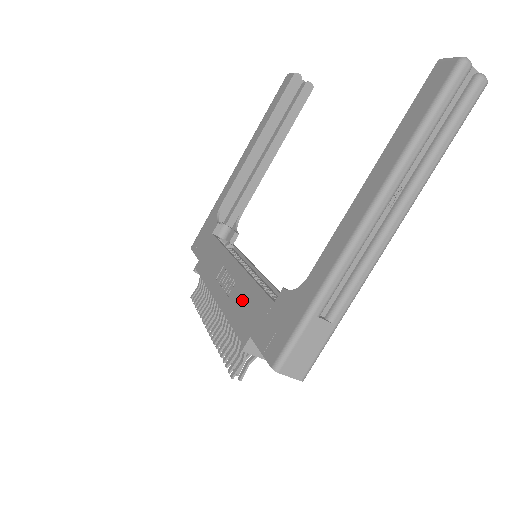
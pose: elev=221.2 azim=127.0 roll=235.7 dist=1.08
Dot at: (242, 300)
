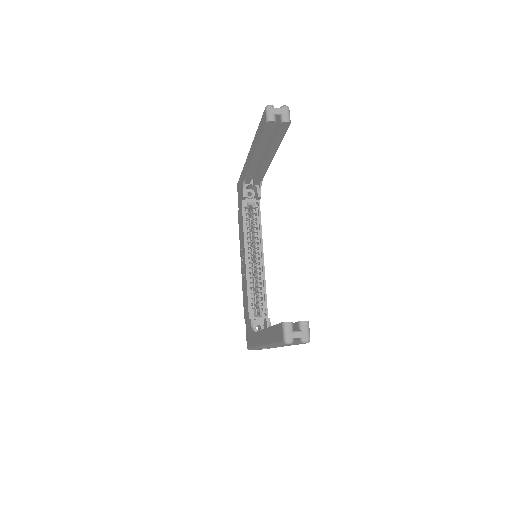
Dot at: (245, 291)
